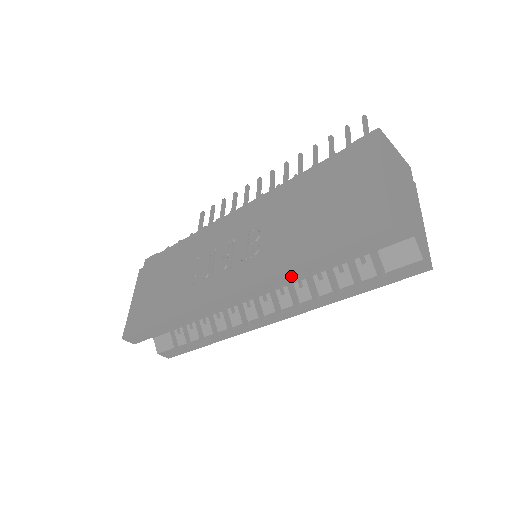
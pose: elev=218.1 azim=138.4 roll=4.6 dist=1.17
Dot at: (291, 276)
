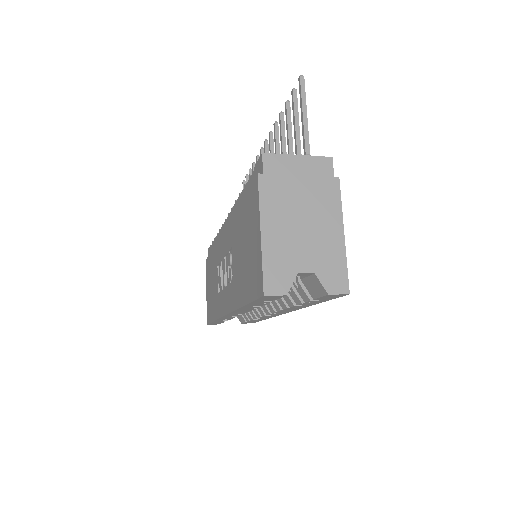
Dot at: (248, 308)
